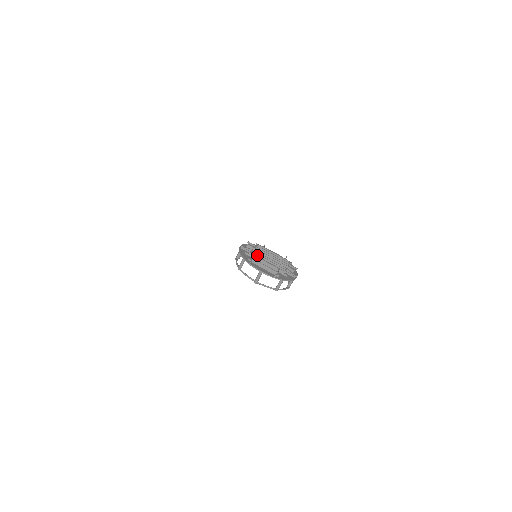
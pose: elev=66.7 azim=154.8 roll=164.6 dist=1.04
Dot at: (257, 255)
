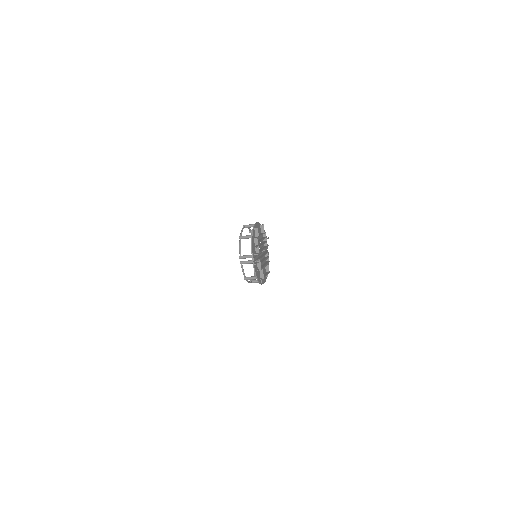
Dot at: occluded
